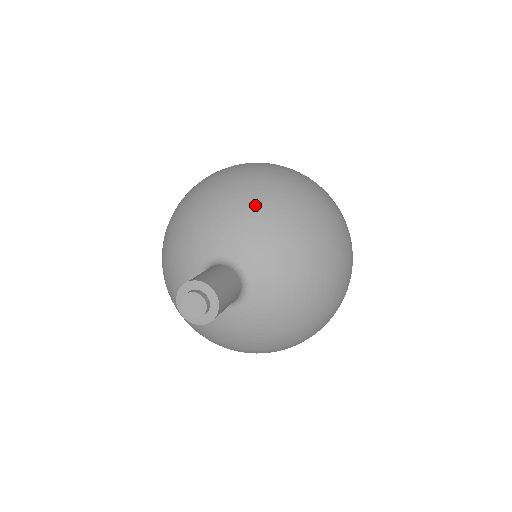
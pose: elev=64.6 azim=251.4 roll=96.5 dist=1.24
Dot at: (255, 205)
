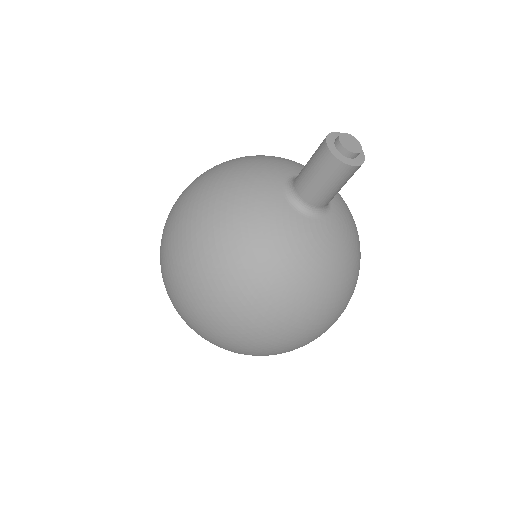
Dot at: occluded
